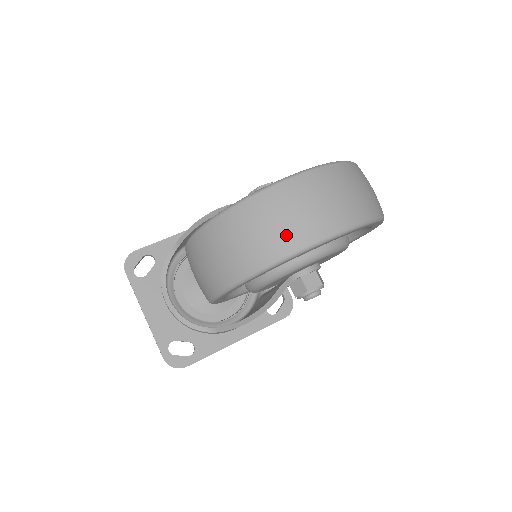
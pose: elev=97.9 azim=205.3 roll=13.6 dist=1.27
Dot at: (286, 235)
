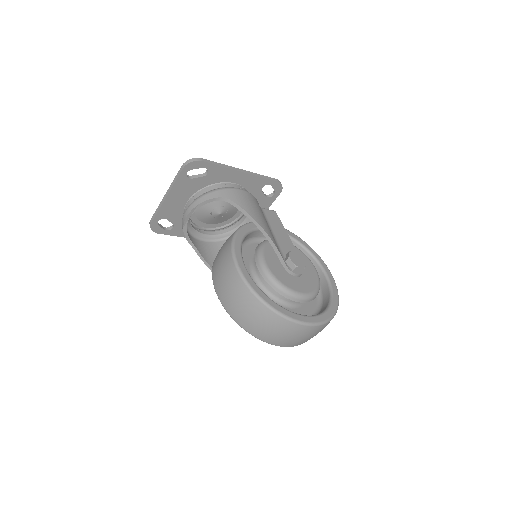
Dot at: (275, 339)
